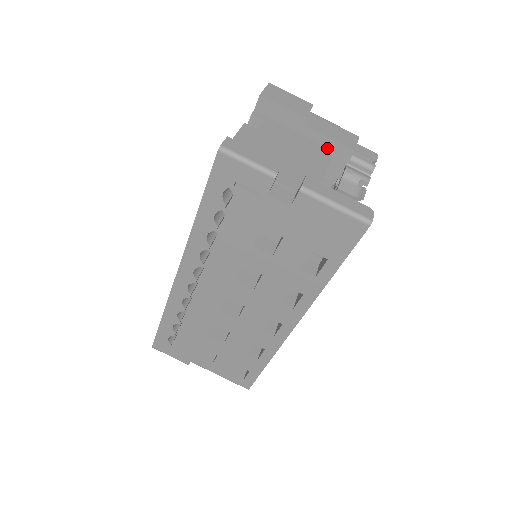
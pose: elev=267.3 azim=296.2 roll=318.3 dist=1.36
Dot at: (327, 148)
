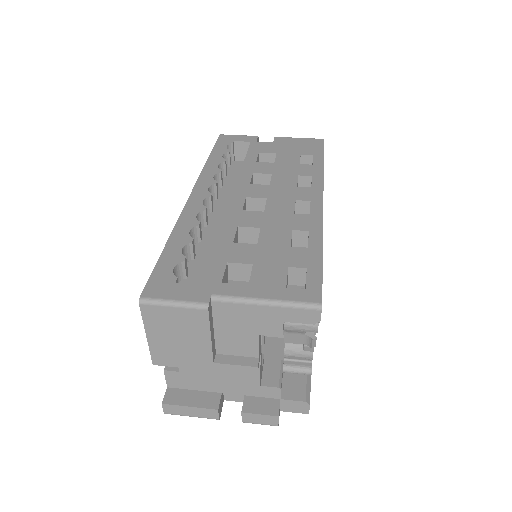
Dot at: occluded
